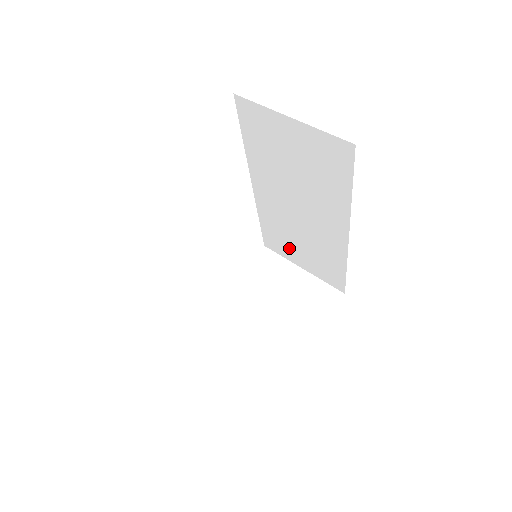
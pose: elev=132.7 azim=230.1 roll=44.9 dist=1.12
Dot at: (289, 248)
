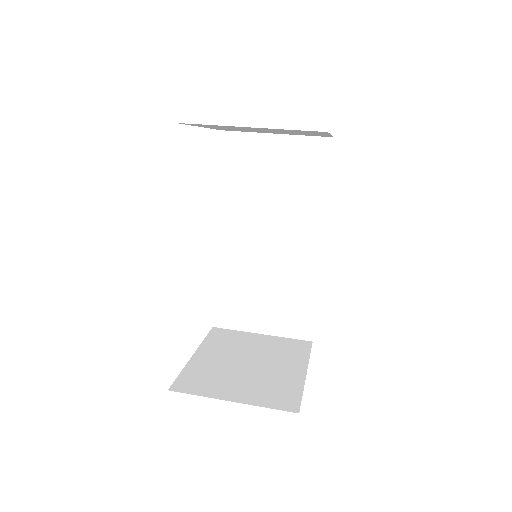
Dot at: (248, 309)
